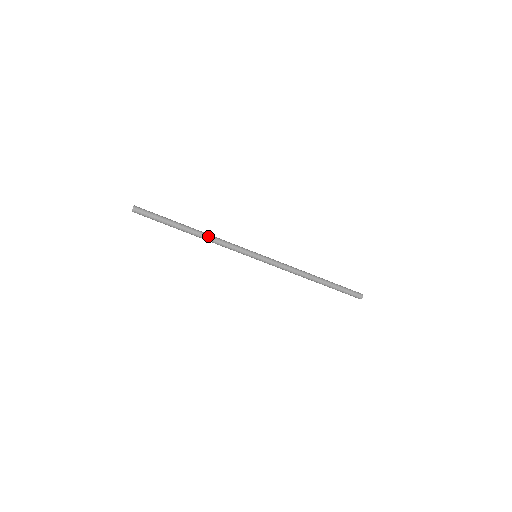
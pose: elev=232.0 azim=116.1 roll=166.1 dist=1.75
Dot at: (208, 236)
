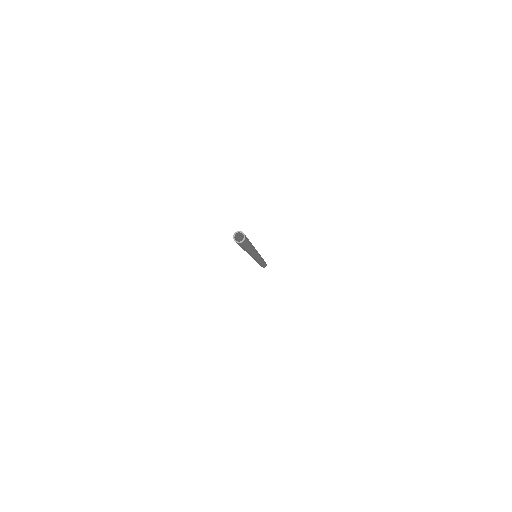
Dot at: (255, 251)
